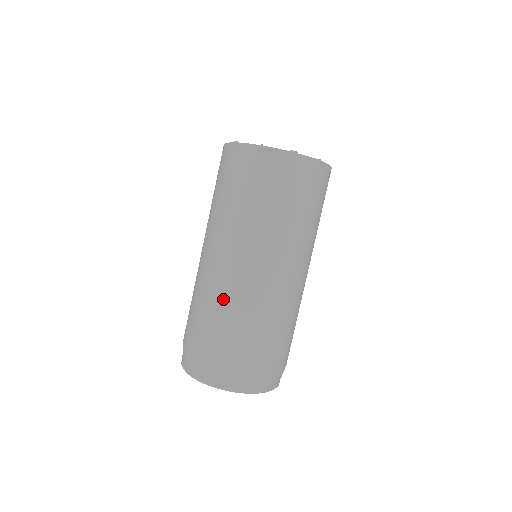
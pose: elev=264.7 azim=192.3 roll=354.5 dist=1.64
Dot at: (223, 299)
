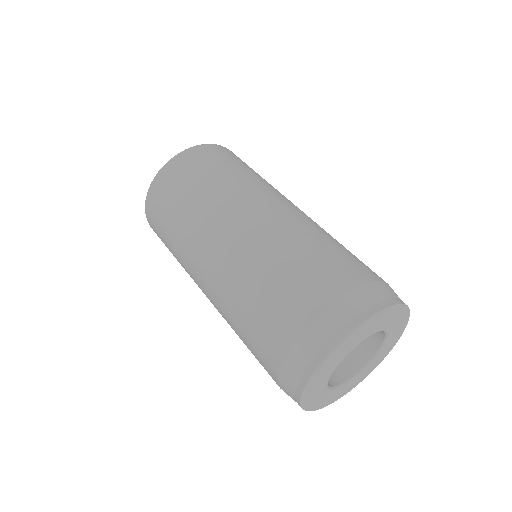
Dot at: (314, 230)
